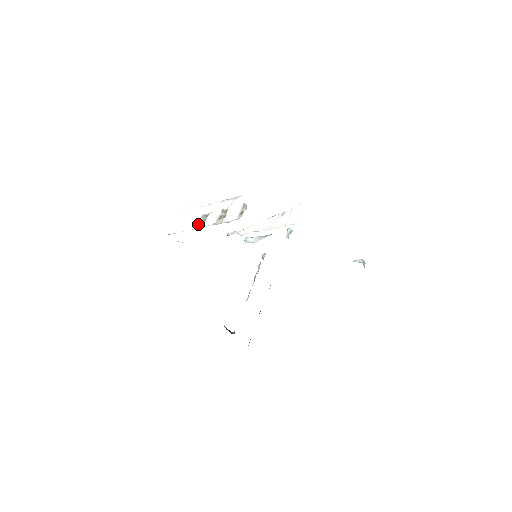
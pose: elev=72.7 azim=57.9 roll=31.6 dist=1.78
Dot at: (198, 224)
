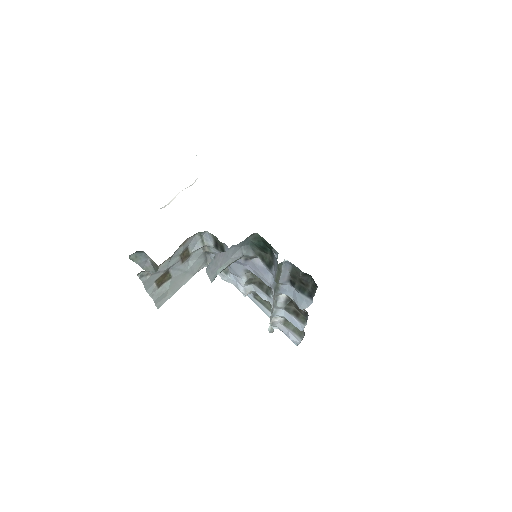
Dot at: occluded
